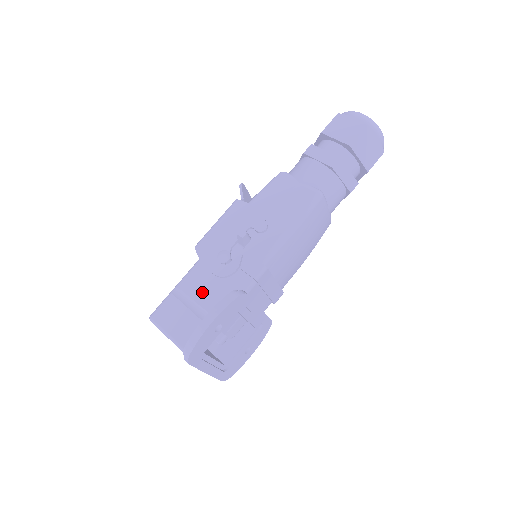
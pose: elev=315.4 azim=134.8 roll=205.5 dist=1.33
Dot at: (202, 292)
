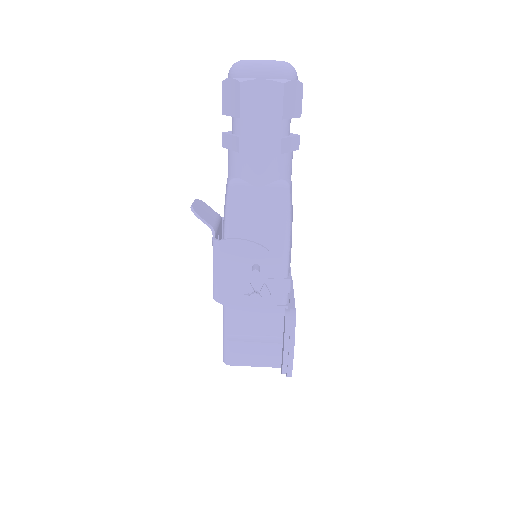
Dot at: (253, 326)
